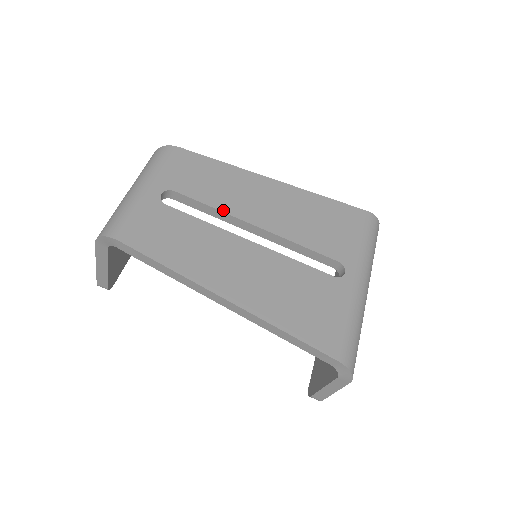
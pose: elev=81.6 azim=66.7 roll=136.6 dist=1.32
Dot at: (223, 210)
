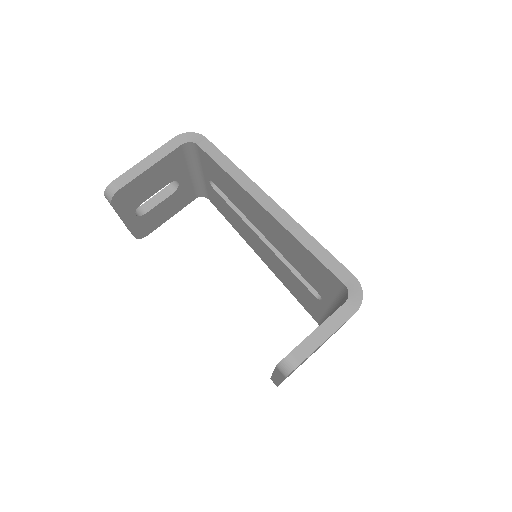
Dot at: occluded
